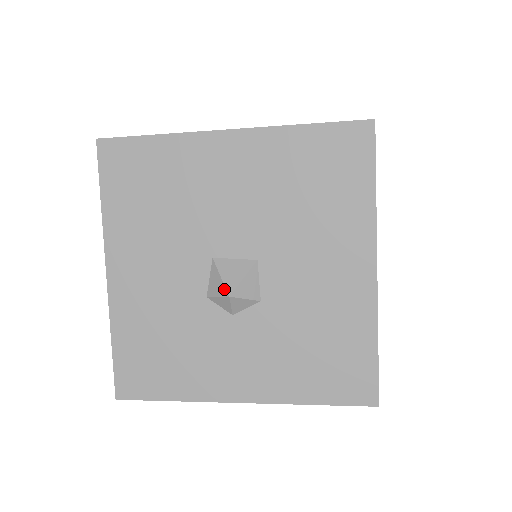
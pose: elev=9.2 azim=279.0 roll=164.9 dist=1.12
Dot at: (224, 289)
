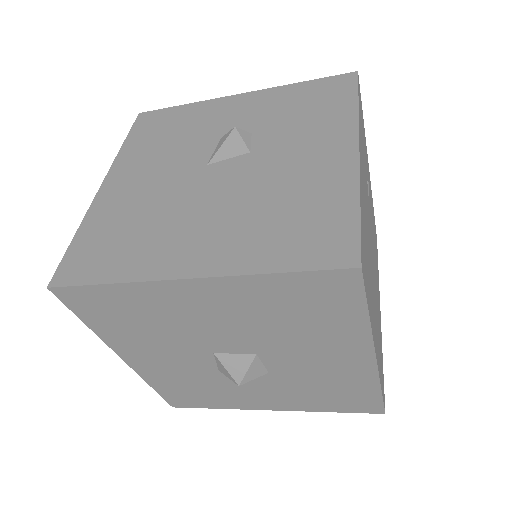
Dot at: (232, 379)
